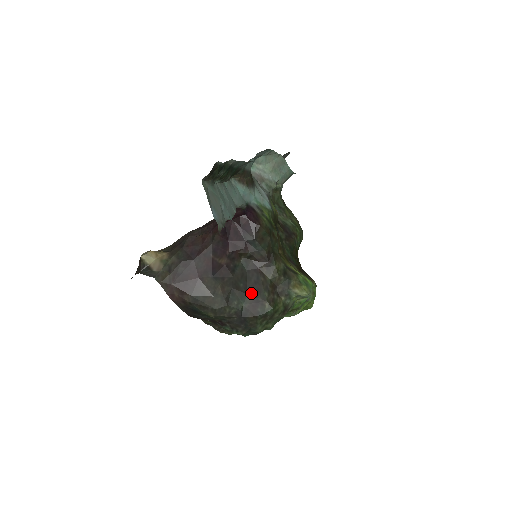
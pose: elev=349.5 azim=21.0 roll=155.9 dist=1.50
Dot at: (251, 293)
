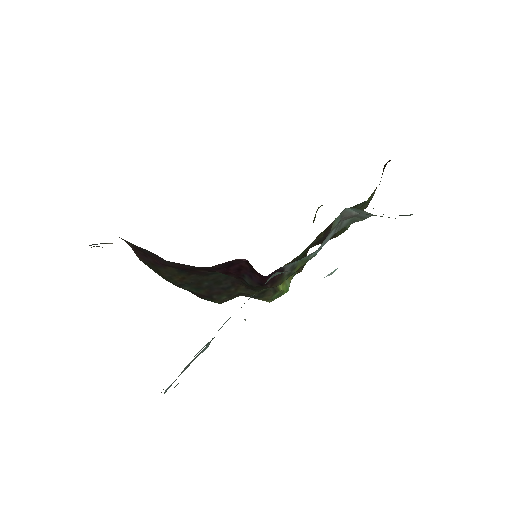
Dot at: (210, 291)
